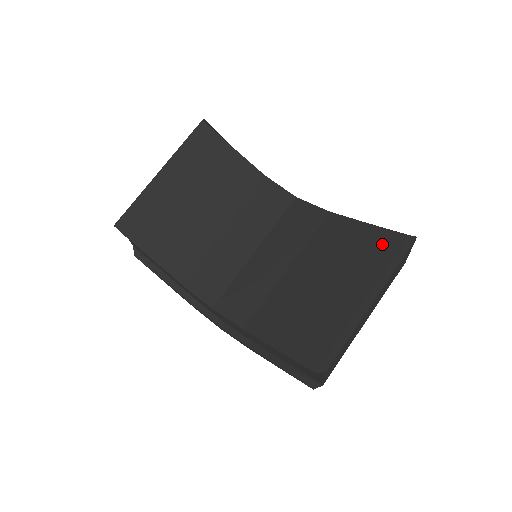
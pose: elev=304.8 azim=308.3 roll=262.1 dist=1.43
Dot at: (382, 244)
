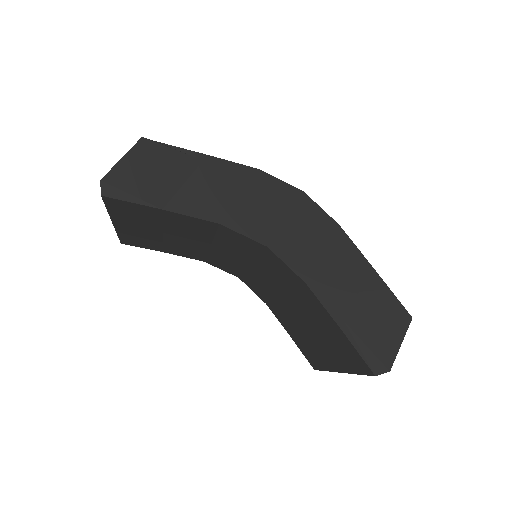
Dot at: (353, 358)
